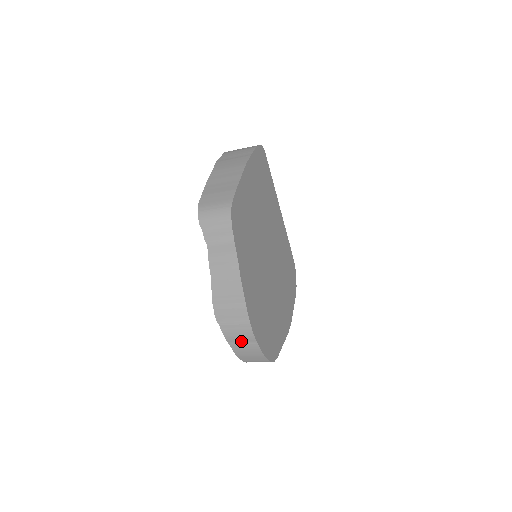
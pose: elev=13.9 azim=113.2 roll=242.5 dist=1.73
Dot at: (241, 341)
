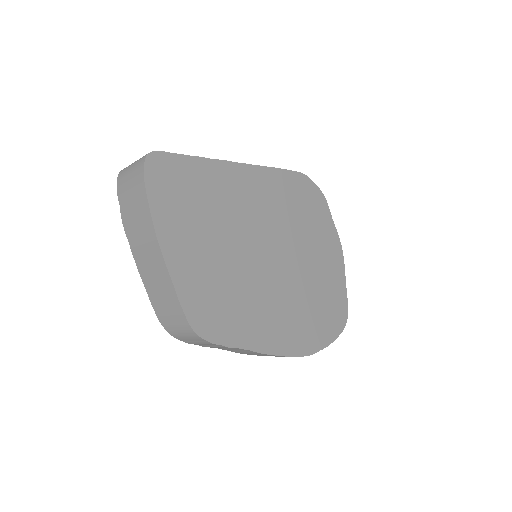
Dot at: occluded
